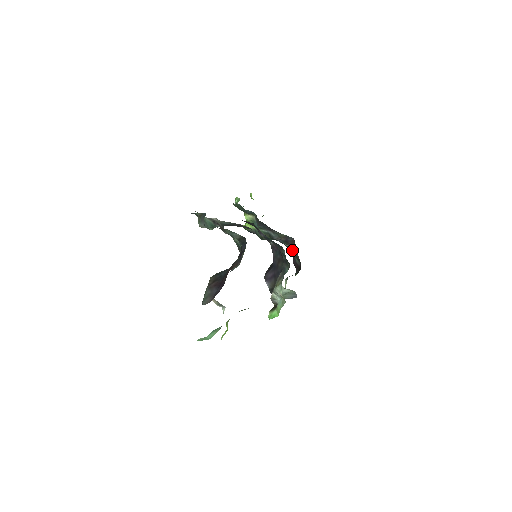
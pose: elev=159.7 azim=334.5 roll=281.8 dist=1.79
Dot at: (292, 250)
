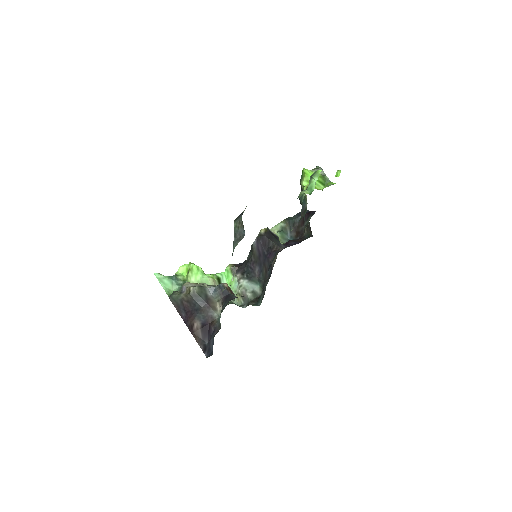
Dot at: (308, 226)
